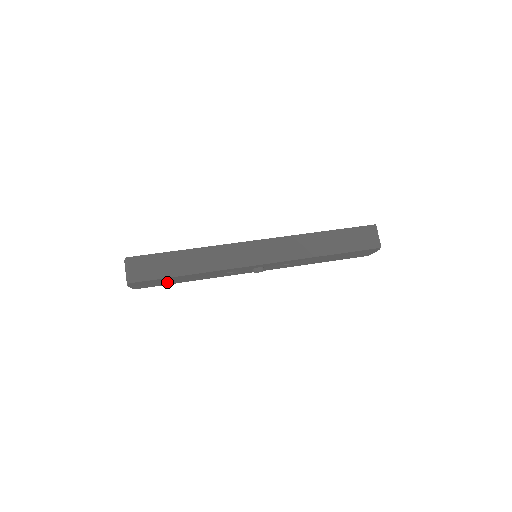
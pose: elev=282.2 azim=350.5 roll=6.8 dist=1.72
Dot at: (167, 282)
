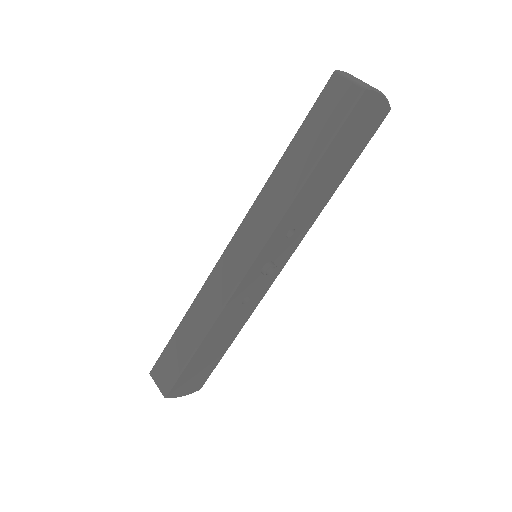
Dot at: (209, 362)
